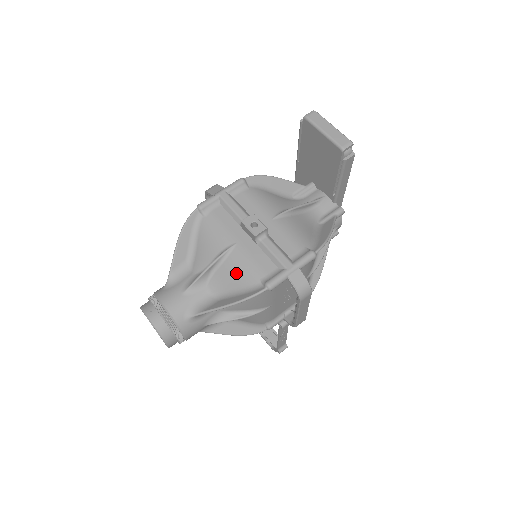
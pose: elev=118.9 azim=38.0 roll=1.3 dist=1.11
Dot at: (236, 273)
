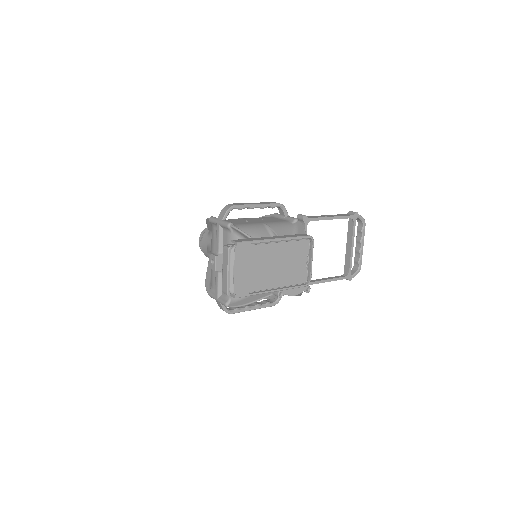
Dot at: occluded
